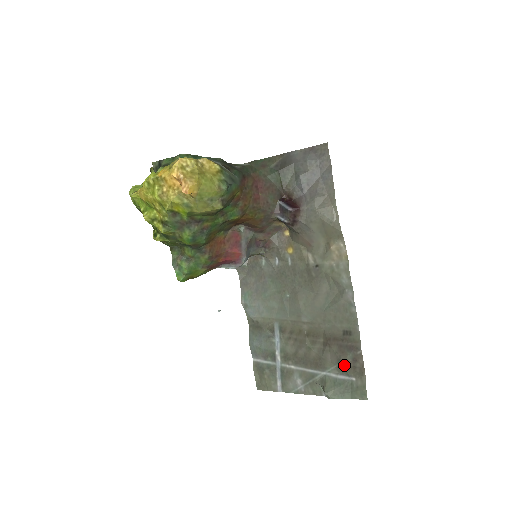
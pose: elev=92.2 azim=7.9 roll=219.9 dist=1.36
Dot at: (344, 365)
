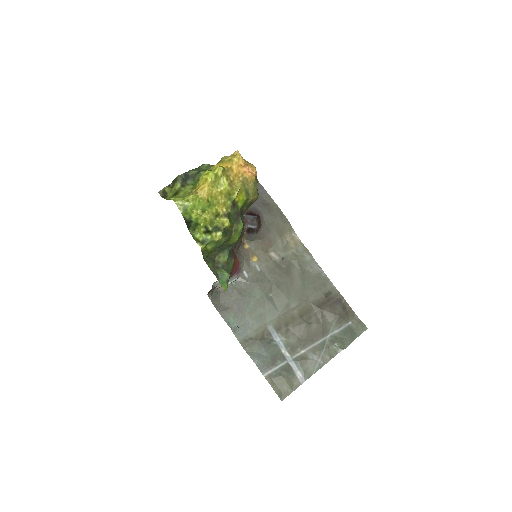
Dot at: (340, 316)
